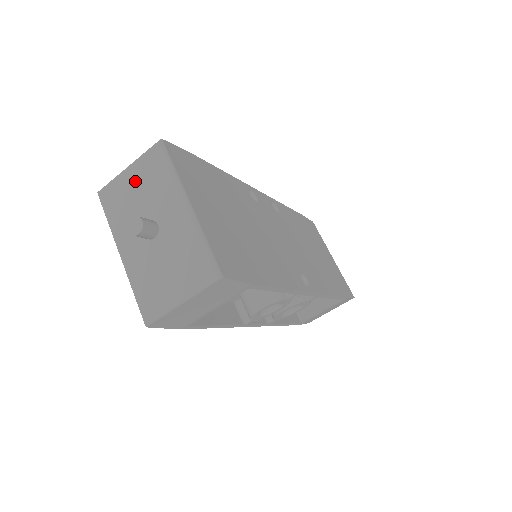
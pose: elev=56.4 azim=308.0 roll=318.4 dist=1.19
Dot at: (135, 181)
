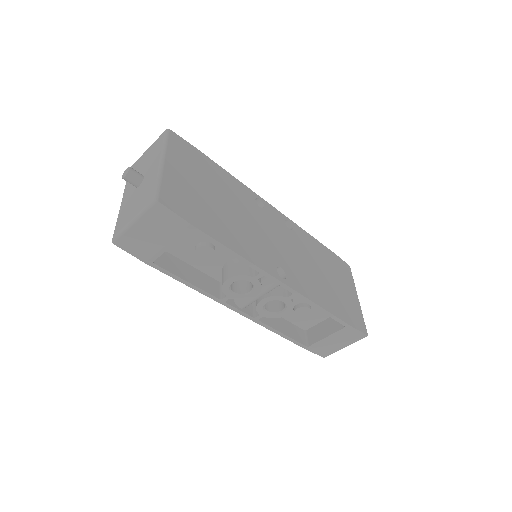
Dot at: (146, 156)
